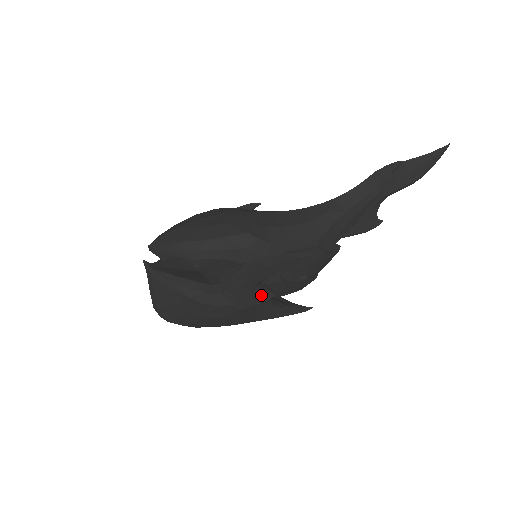
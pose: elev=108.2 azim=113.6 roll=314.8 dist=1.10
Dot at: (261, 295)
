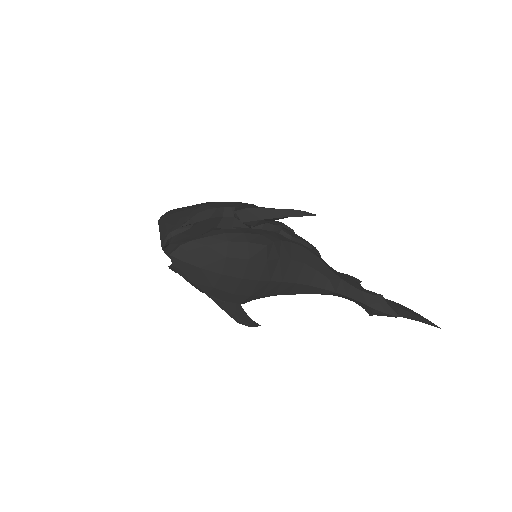
Dot at: occluded
